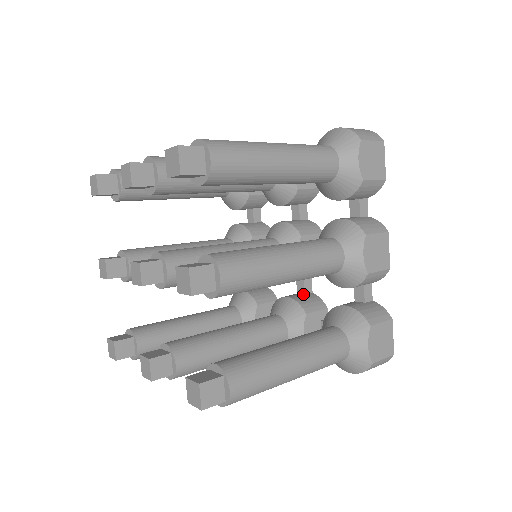
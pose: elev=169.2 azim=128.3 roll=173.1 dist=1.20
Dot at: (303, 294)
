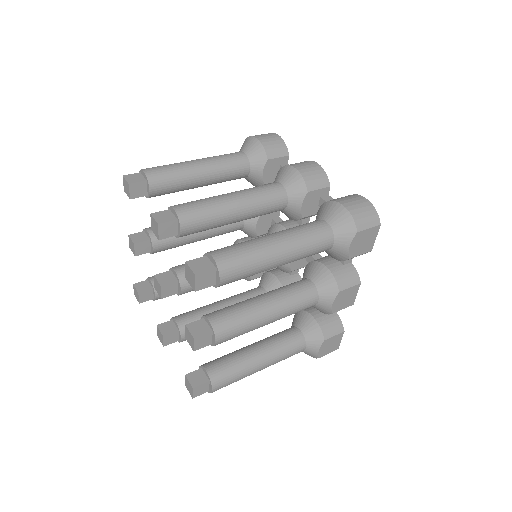
Dot at: (290, 275)
